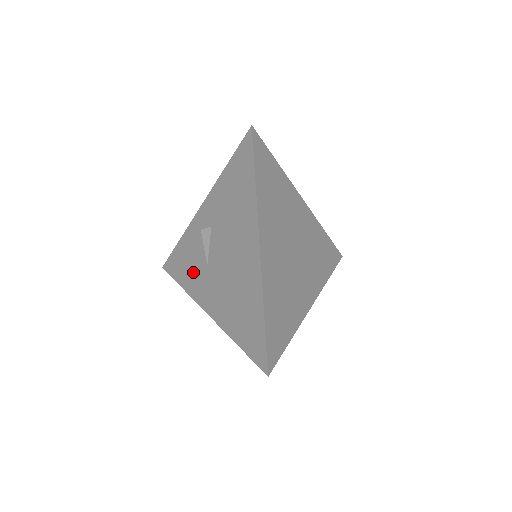
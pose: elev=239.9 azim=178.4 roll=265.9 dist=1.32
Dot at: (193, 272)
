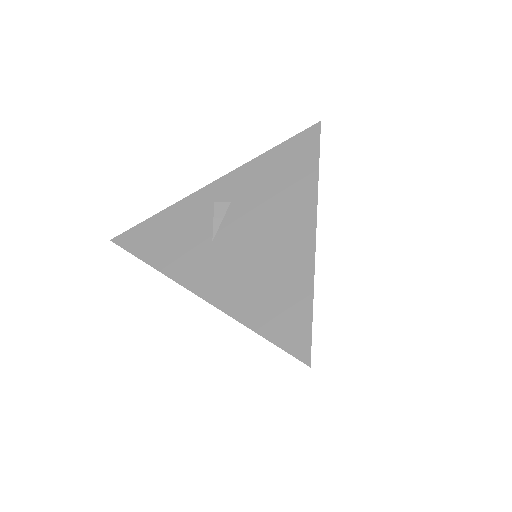
Dot at: (180, 247)
